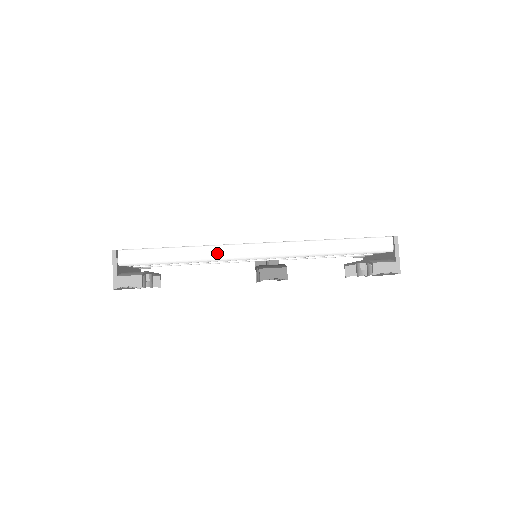
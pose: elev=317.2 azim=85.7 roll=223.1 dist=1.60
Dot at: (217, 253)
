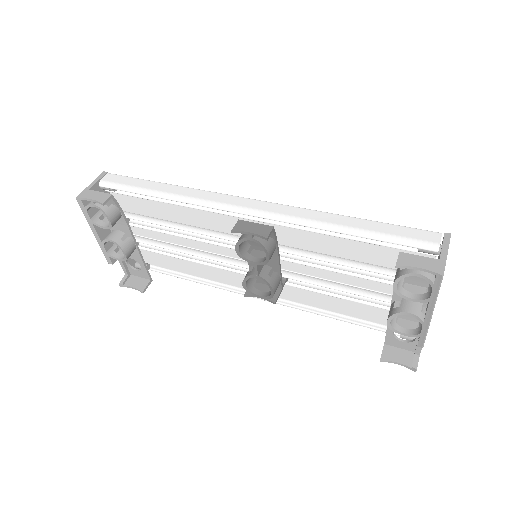
Dot at: (201, 196)
